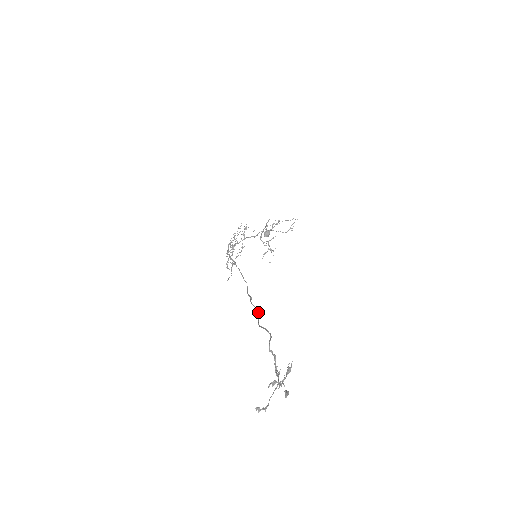
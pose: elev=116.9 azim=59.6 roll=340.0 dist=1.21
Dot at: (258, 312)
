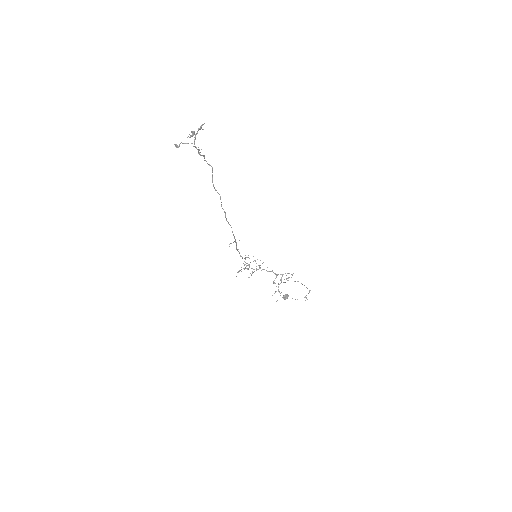
Dot at: (219, 194)
